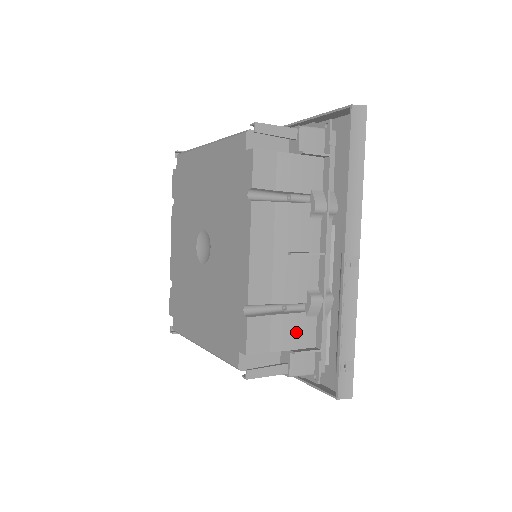
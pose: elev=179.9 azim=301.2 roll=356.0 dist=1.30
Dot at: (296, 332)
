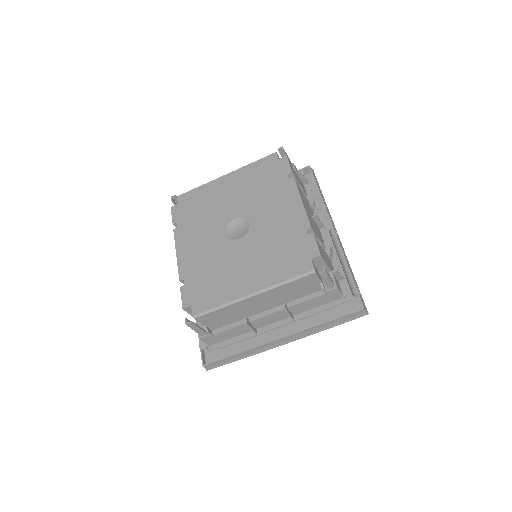
Dot at: (329, 263)
